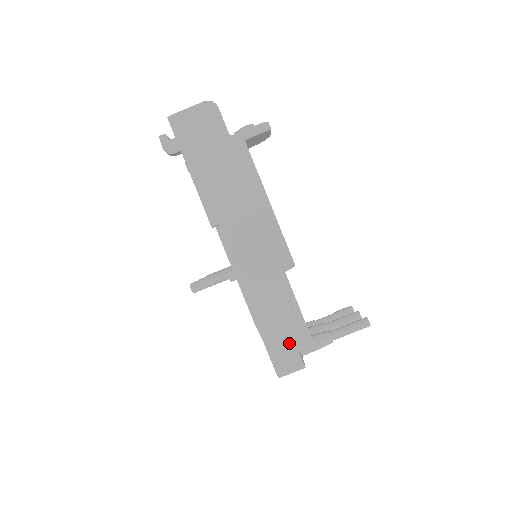
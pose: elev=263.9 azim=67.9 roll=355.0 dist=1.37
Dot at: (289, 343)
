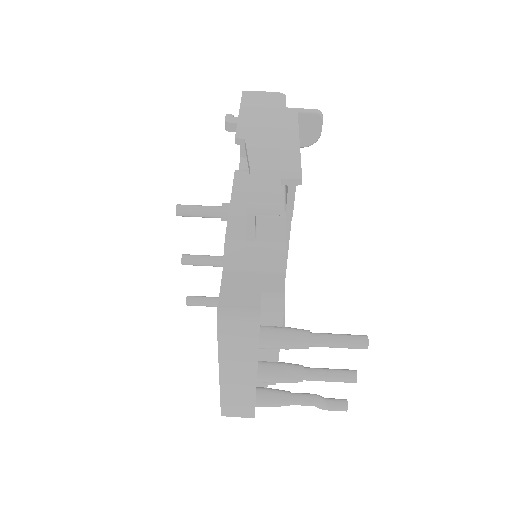
Dot at: (253, 284)
